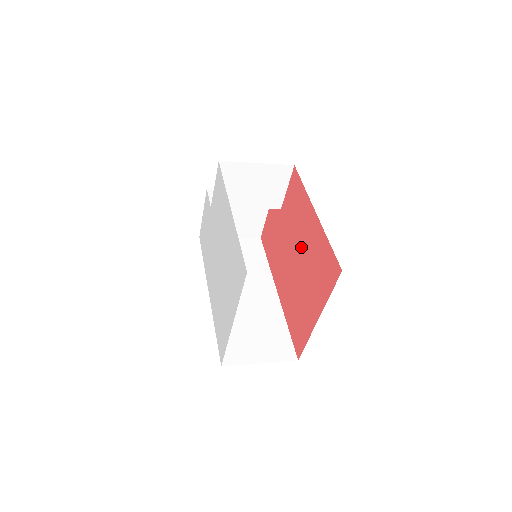
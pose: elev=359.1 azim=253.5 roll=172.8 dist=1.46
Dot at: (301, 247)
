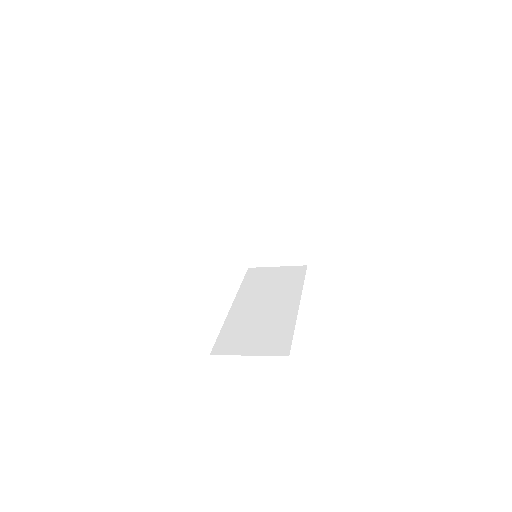
Dot at: occluded
